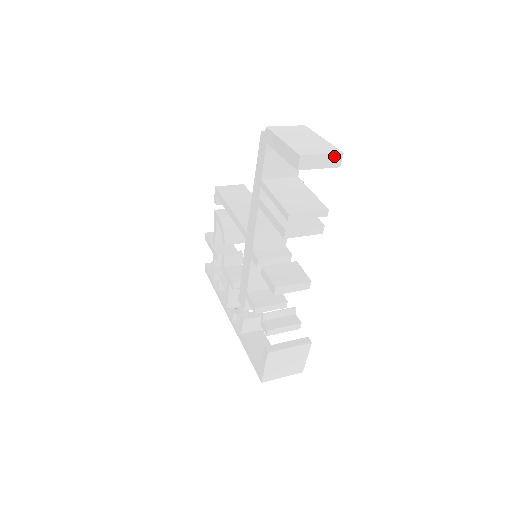
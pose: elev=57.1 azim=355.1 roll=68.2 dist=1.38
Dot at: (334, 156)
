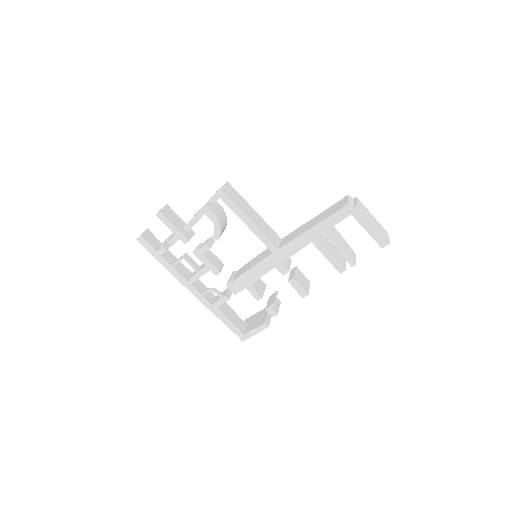
Dot at: occluded
